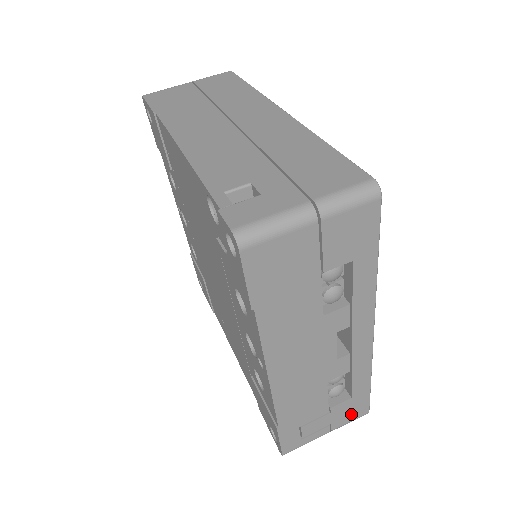
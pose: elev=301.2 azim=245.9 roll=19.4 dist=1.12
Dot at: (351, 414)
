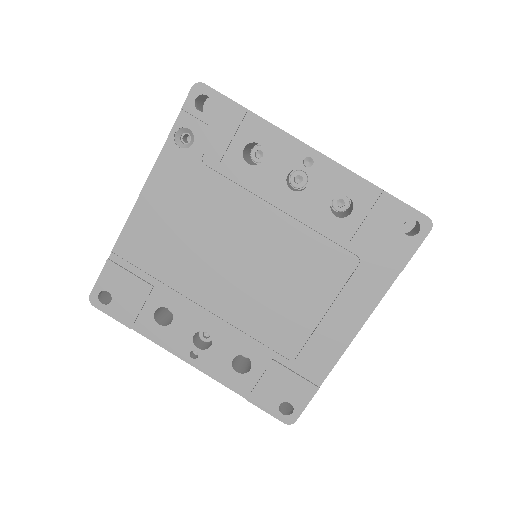
Dot at: occluded
